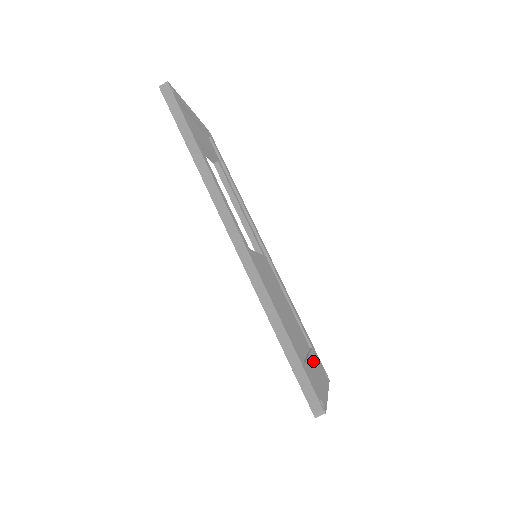
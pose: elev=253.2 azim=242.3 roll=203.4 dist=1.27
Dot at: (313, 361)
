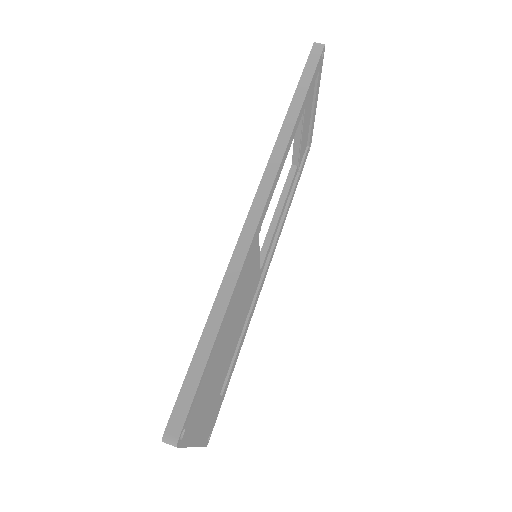
Dot at: (212, 401)
